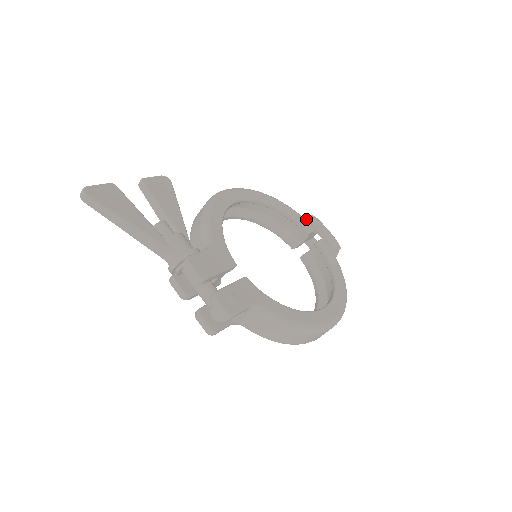
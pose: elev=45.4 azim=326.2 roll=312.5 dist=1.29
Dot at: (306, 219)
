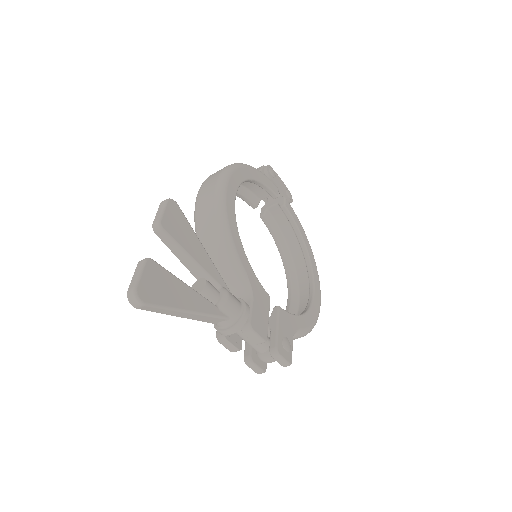
Dot at: (264, 172)
